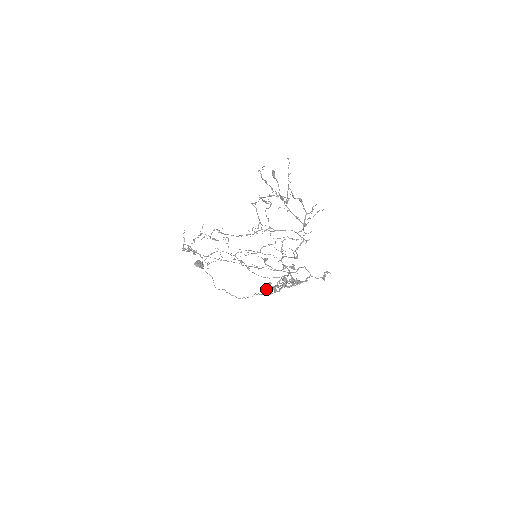
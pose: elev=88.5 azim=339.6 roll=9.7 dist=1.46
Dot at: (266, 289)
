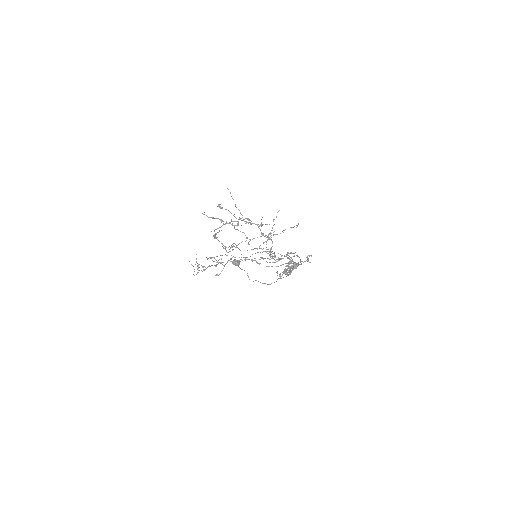
Dot at: (279, 276)
